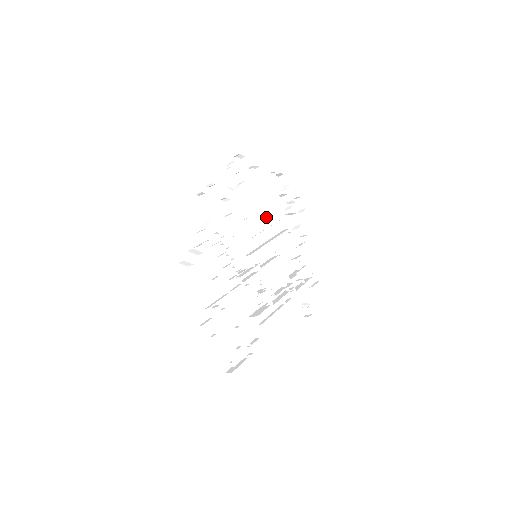
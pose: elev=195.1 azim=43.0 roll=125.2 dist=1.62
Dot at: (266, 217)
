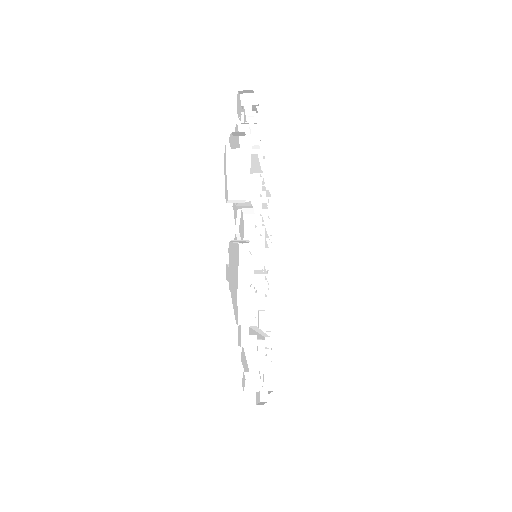
Dot at: occluded
